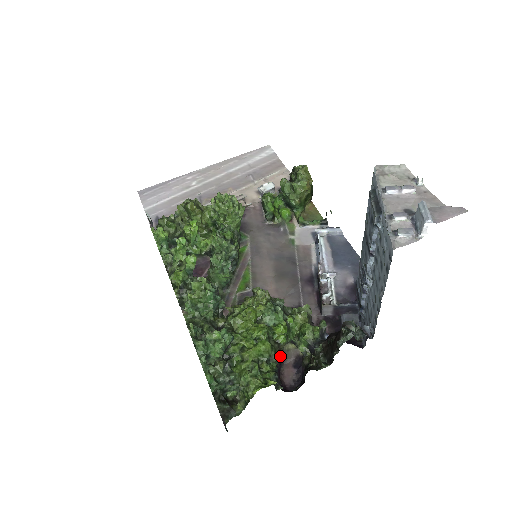
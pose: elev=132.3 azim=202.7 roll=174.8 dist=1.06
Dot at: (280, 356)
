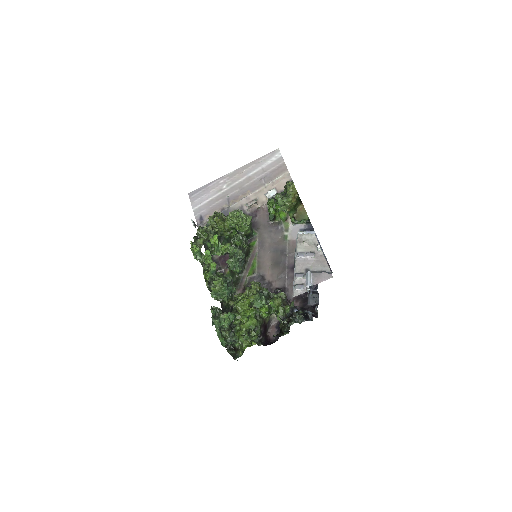
Dot at: (265, 324)
